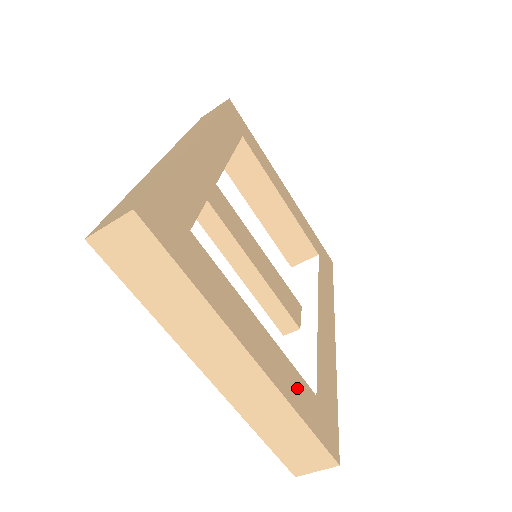
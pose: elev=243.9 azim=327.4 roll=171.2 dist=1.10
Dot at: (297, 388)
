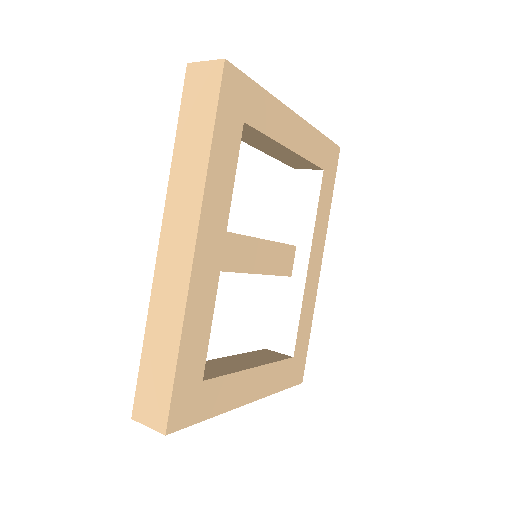
Dot at: (279, 374)
